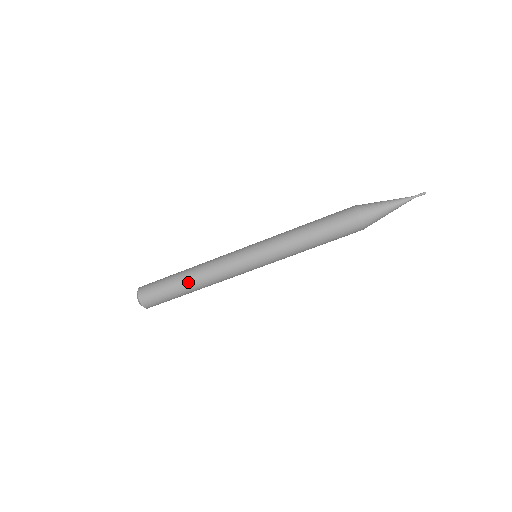
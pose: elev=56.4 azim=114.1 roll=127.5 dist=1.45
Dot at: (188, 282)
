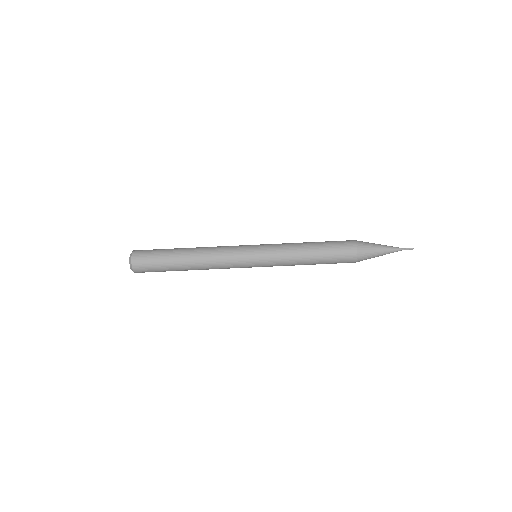
Dot at: (187, 249)
